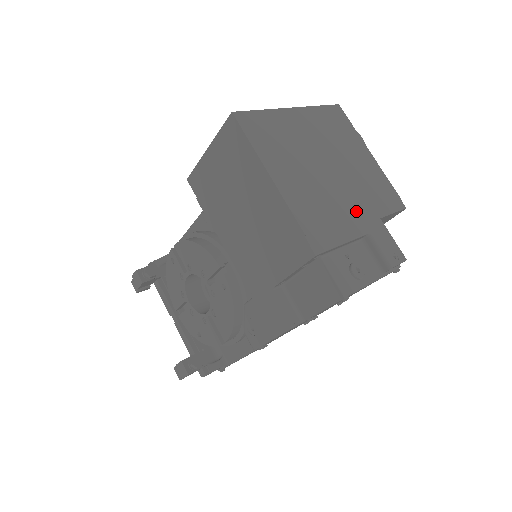
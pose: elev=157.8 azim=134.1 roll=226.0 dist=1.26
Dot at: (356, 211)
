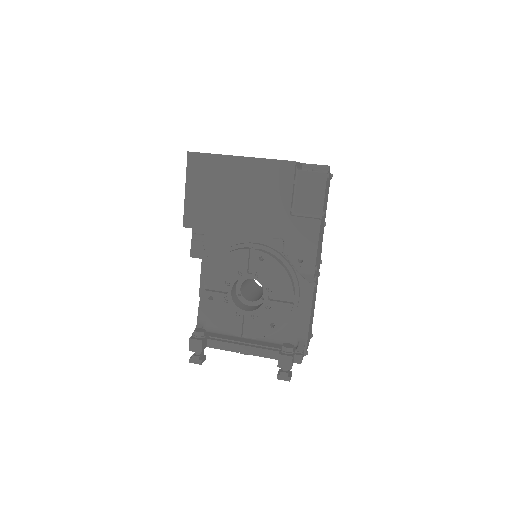
Dot at: occluded
